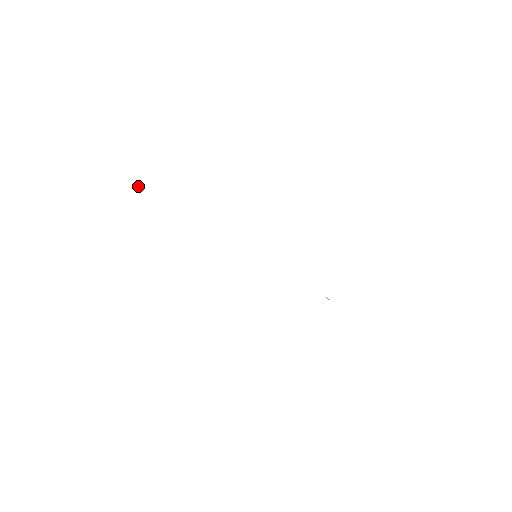
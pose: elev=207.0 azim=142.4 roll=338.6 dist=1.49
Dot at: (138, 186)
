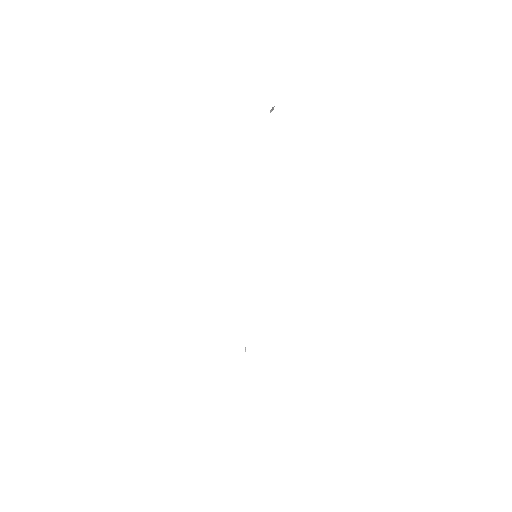
Dot at: (272, 108)
